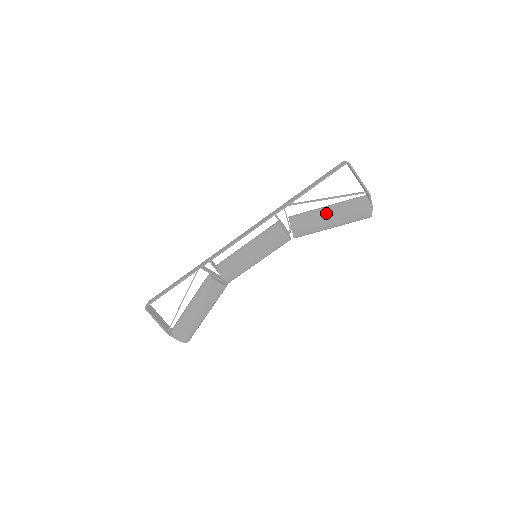
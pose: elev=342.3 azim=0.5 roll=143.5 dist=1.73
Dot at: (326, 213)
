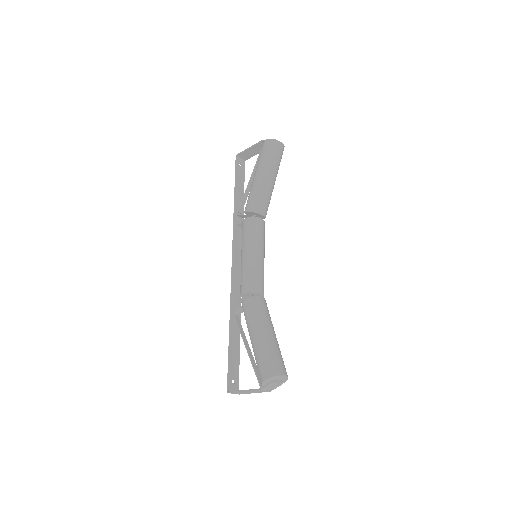
Dot at: (253, 179)
